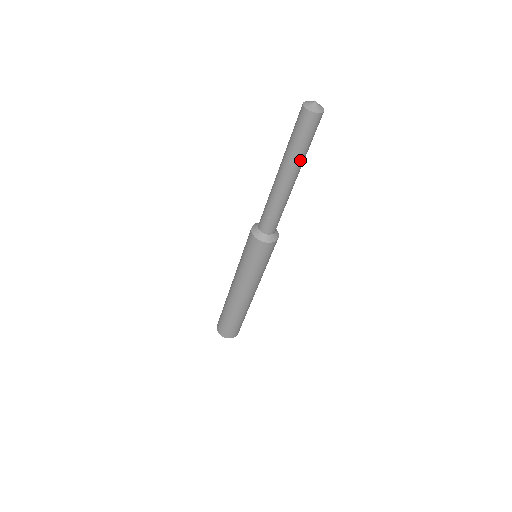
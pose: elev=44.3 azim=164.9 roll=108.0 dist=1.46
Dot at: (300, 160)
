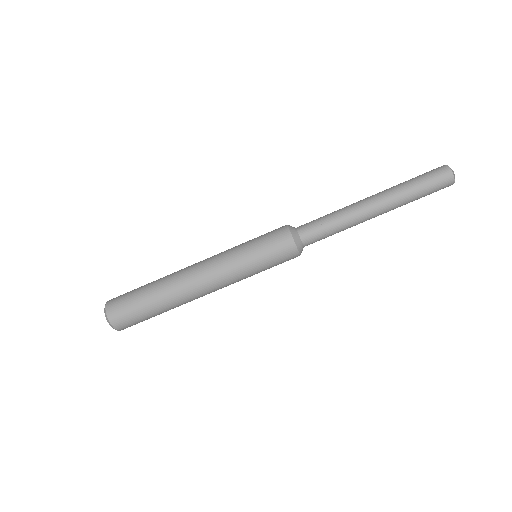
Dot at: (402, 200)
